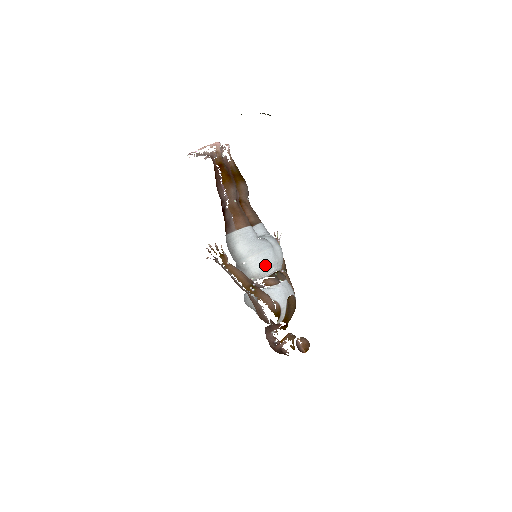
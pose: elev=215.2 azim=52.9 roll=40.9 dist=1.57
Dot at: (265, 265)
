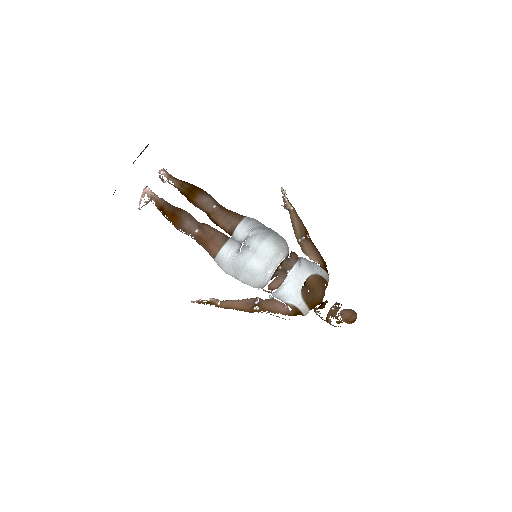
Dot at: (256, 278)
